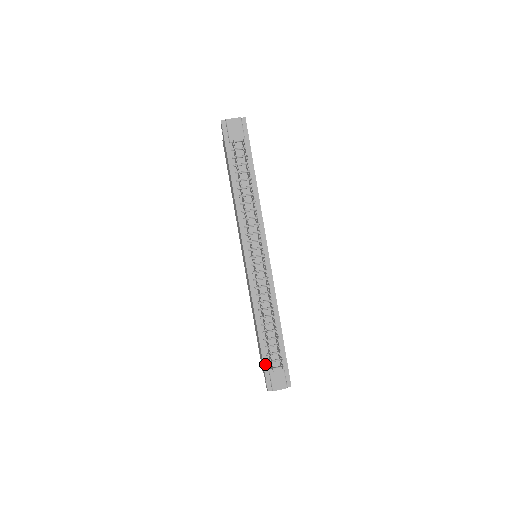
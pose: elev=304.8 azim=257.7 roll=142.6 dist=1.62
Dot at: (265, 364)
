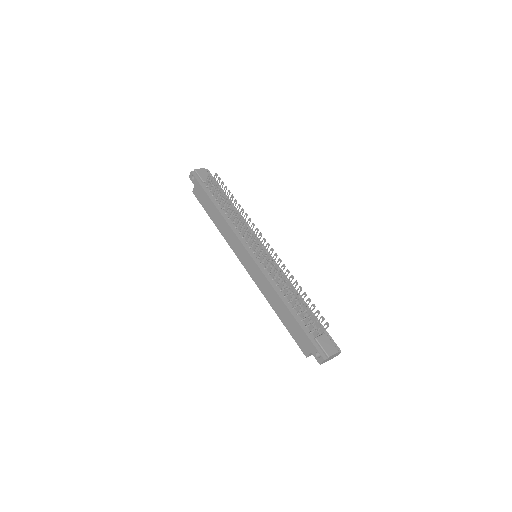
Dot at: (309, 335)
